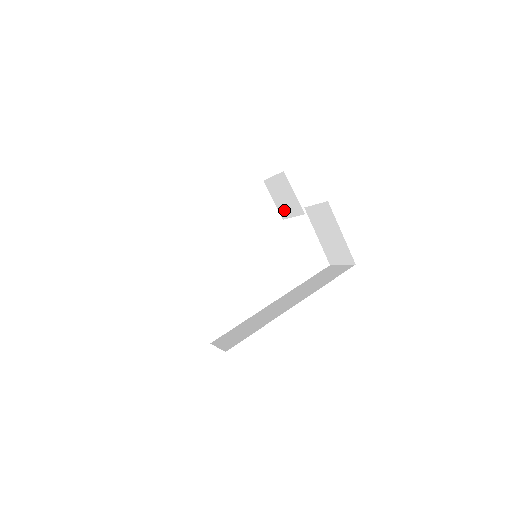
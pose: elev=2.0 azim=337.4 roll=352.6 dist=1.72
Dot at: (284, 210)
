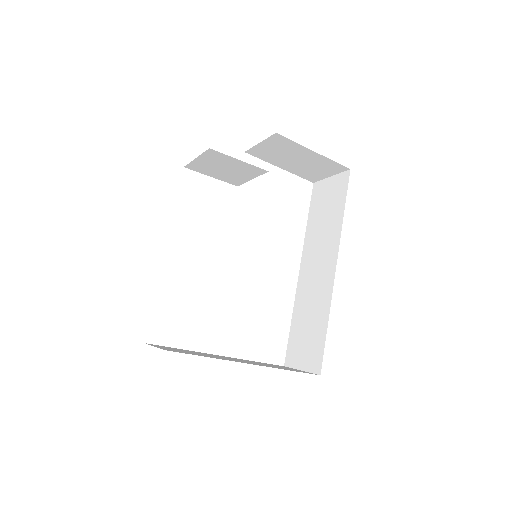
Dot at: (234, 179)
